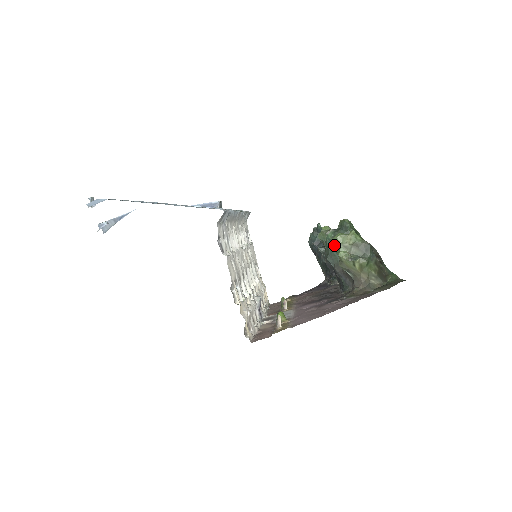
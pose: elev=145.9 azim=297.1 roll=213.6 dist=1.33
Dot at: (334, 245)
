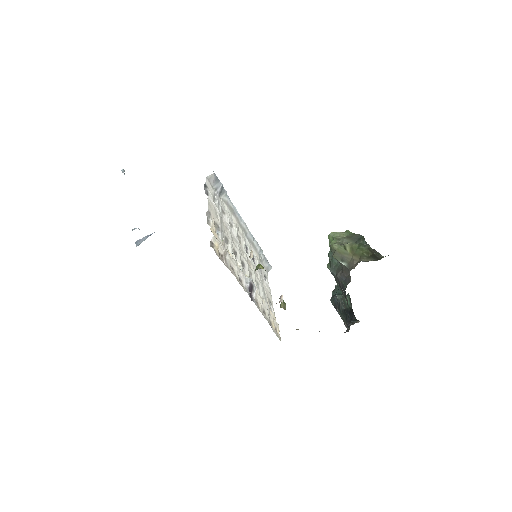
Dot at: occluded
